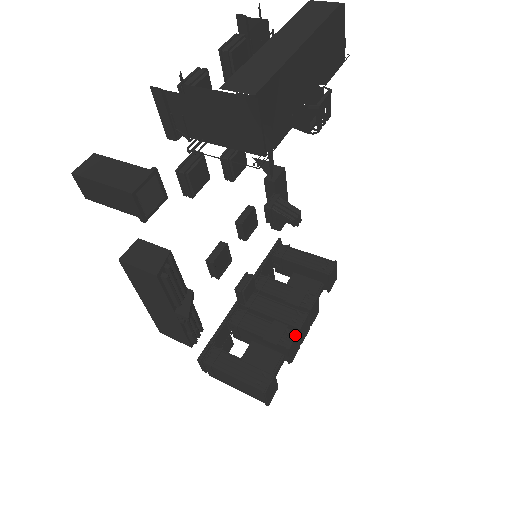
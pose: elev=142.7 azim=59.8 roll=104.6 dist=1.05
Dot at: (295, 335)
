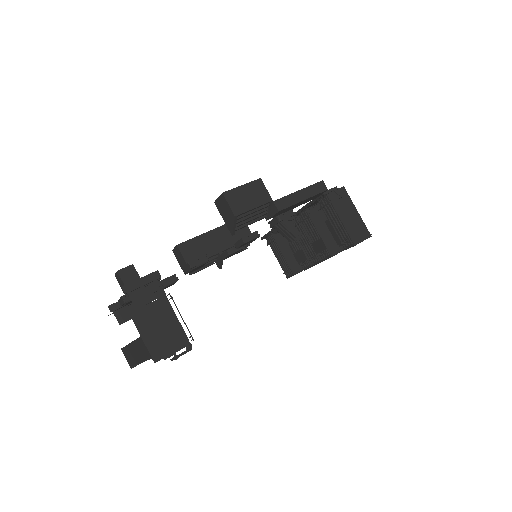
Dot at: (309, 267)
